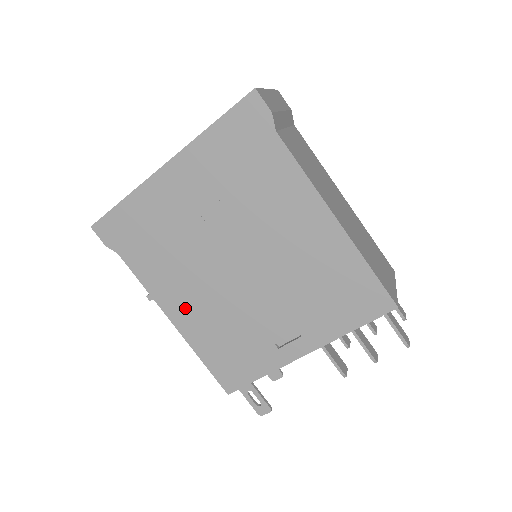
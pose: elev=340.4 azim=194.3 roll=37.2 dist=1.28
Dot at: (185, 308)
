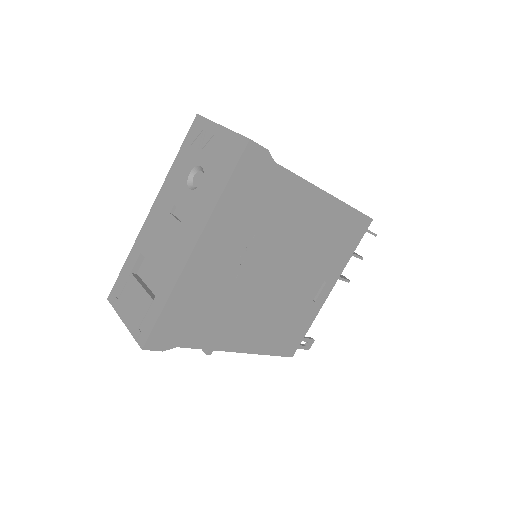
Dot at: (246, 335)
